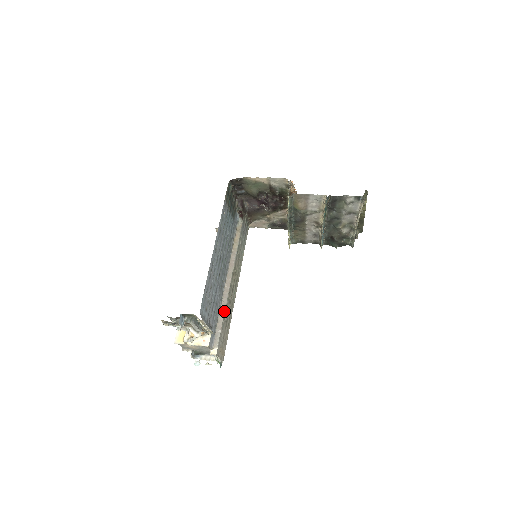
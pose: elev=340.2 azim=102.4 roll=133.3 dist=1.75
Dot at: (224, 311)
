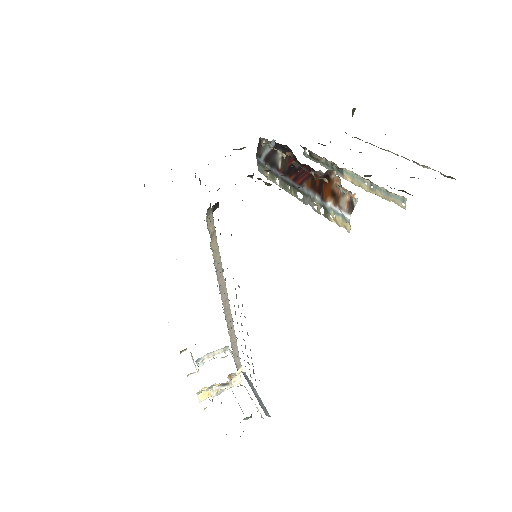
Dot at: (234, 334)
